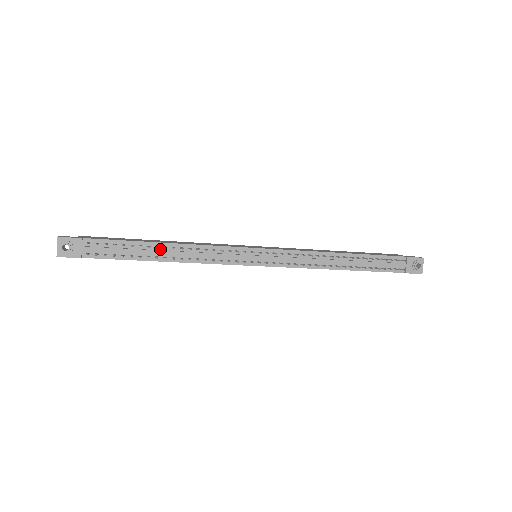
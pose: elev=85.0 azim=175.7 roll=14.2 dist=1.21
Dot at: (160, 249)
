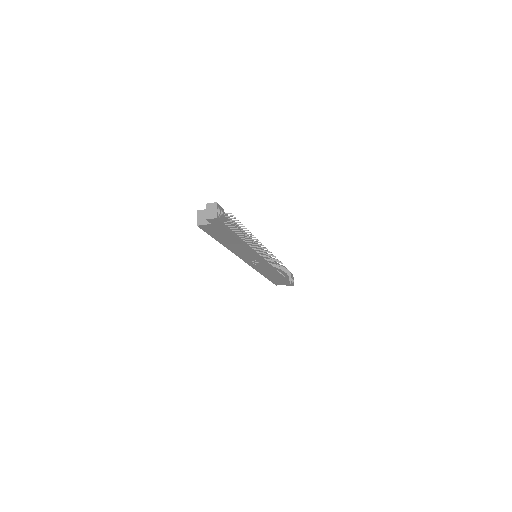
Dot at: (242, 233)
